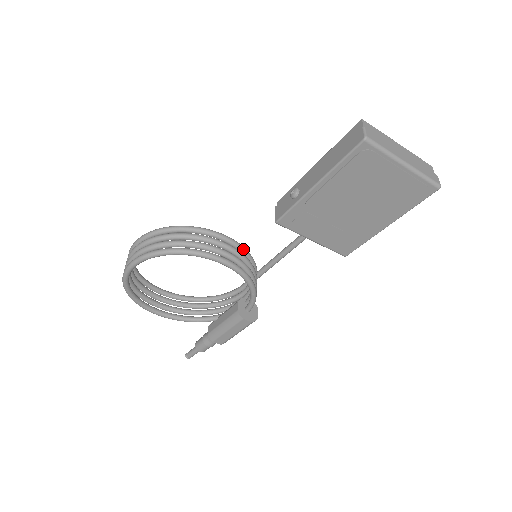
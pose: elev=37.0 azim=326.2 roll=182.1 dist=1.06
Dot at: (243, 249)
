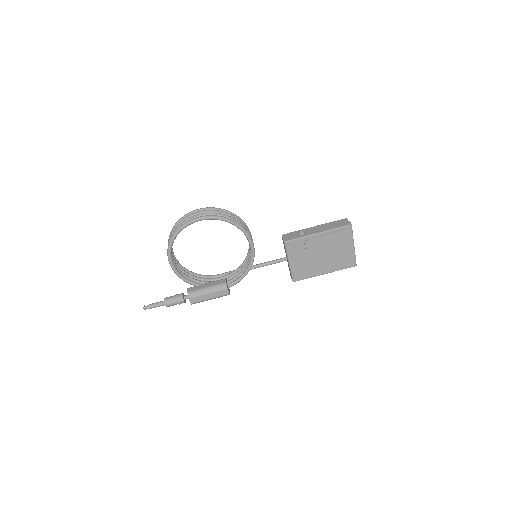
Dot at: occluded
